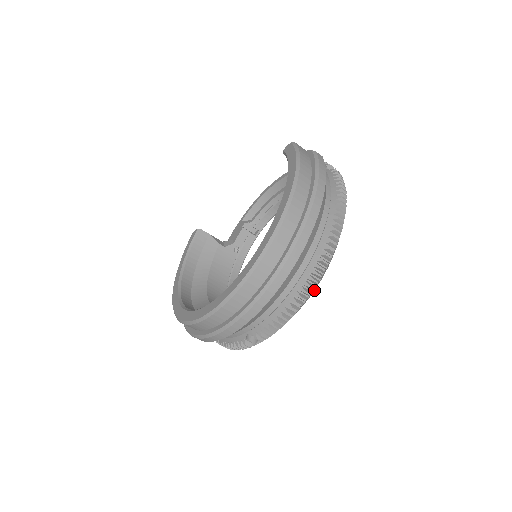
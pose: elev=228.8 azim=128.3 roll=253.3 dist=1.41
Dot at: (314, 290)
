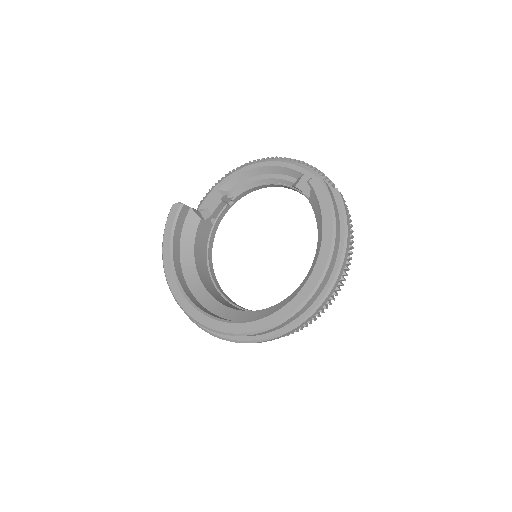
Dot at: occluded
